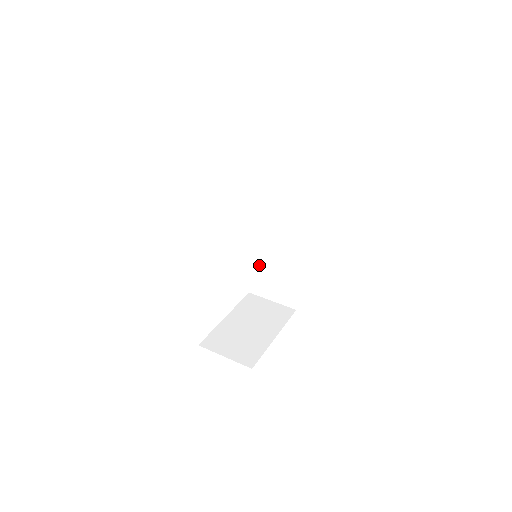
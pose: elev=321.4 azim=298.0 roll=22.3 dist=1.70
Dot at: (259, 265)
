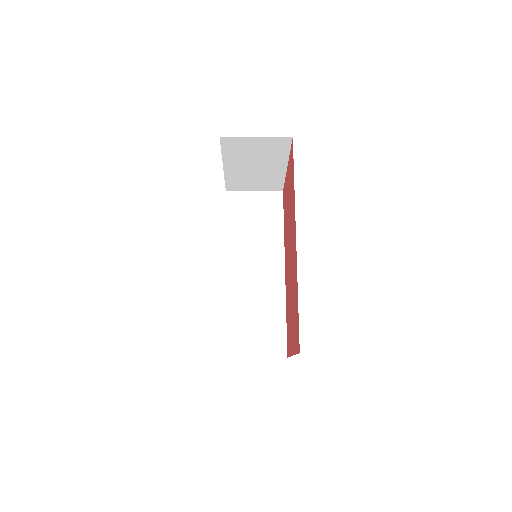
Dot at: (235, 315)
